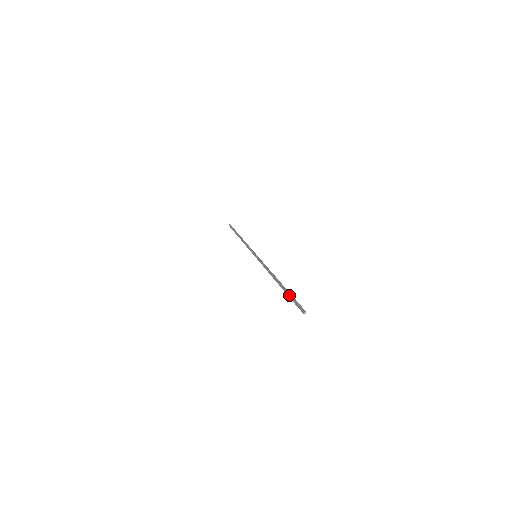
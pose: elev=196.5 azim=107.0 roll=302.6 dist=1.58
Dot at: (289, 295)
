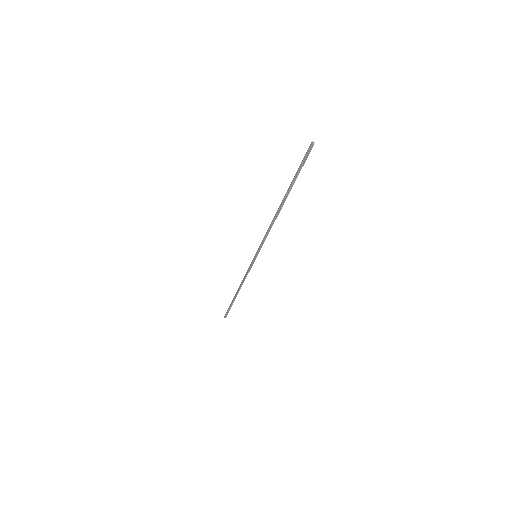
Dot at: occluded
